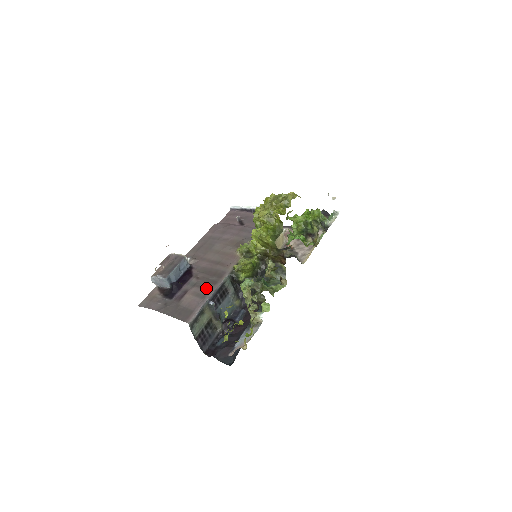
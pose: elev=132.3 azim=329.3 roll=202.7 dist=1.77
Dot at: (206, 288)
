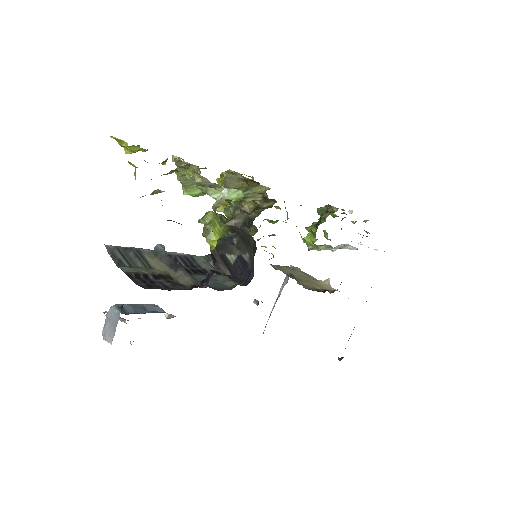
Dot at: occluded
